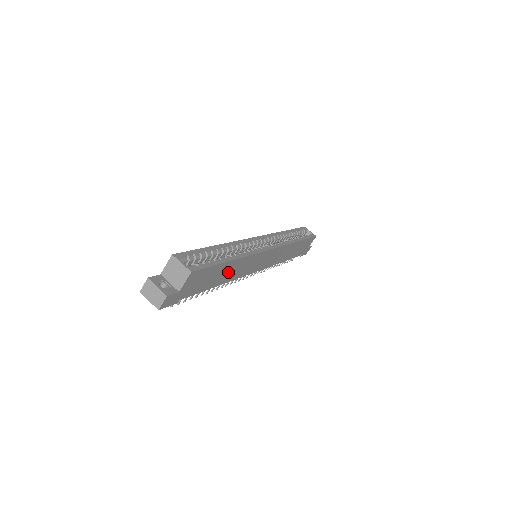
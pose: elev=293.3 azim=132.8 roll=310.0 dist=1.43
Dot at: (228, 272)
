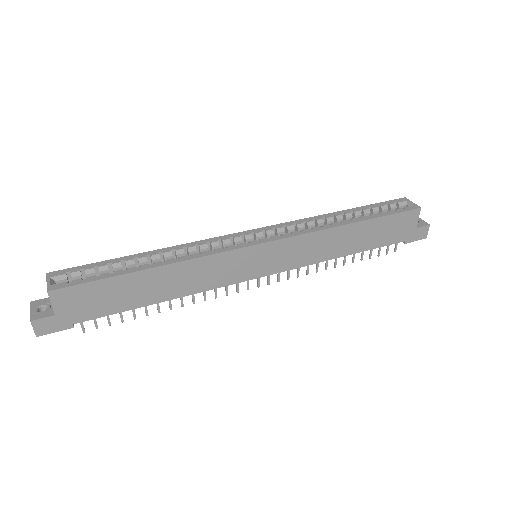
Dot at: (162, 284)
